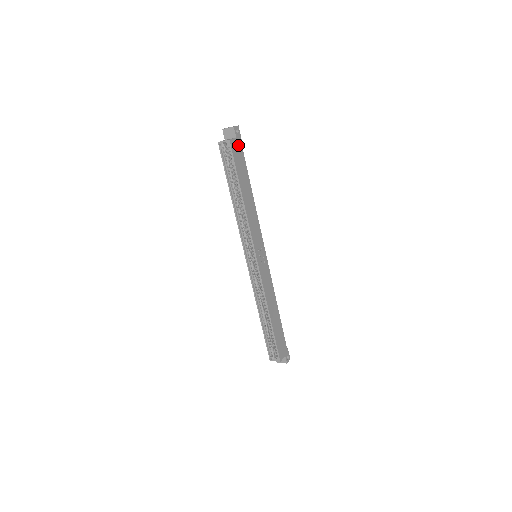
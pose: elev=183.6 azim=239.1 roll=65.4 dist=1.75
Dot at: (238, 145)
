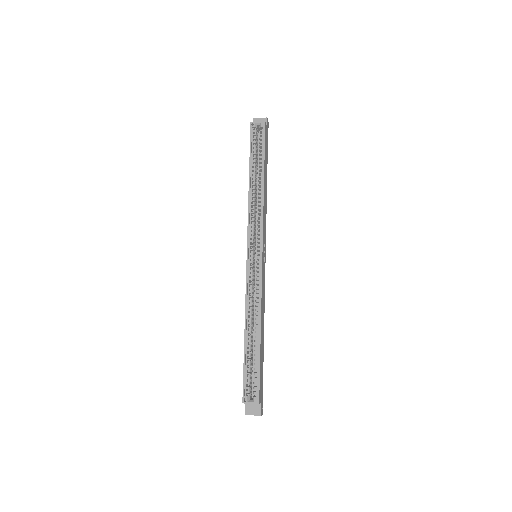
Dot at: (267, 135)
